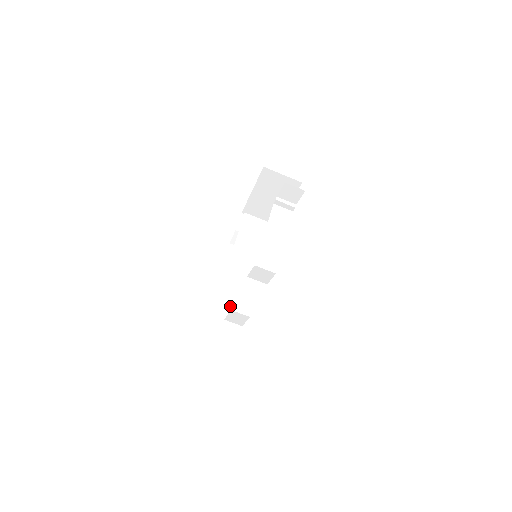
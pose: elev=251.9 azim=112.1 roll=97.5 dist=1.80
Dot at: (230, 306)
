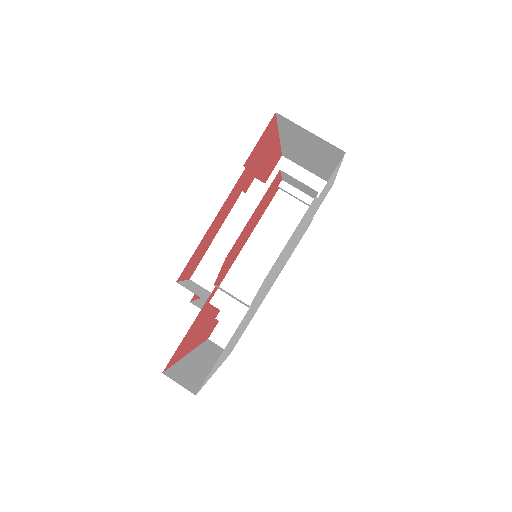
Dot at: occluded
